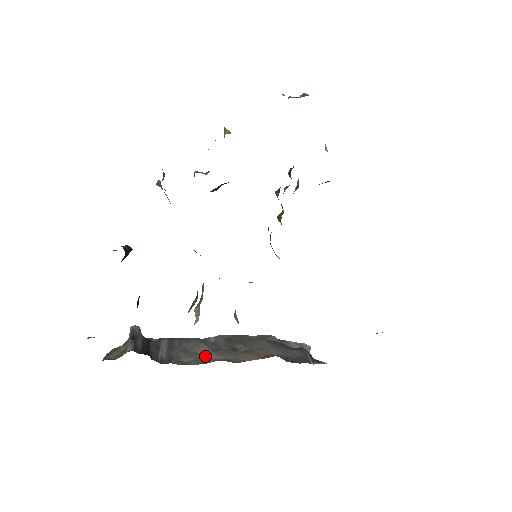
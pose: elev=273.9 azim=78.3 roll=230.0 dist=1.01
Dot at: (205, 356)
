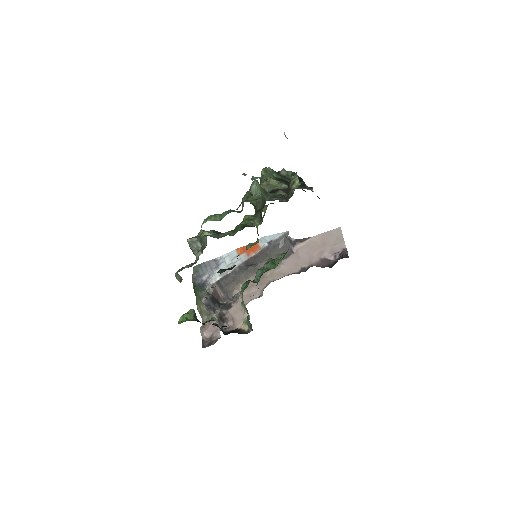
Dot at: (240, 281)
